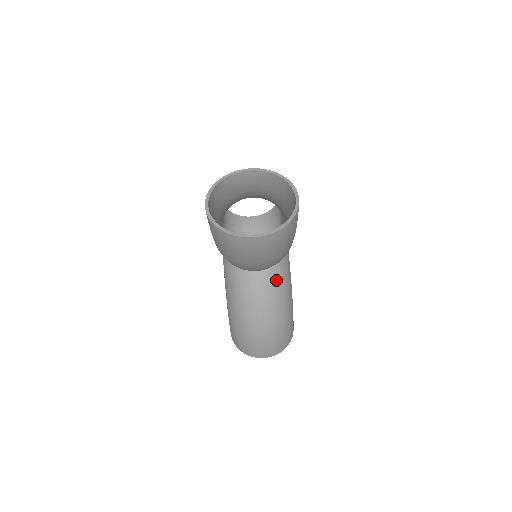
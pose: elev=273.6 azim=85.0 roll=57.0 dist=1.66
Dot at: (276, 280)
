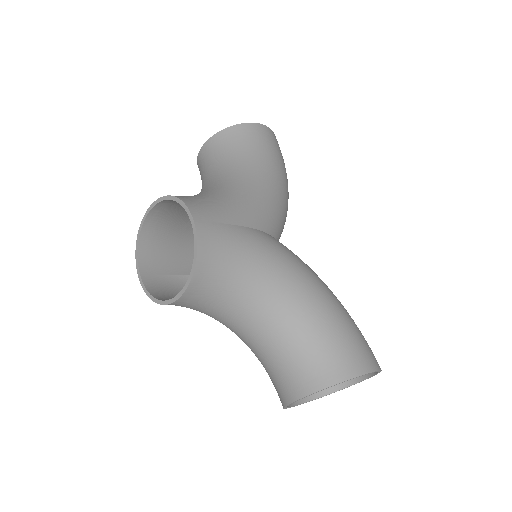
Dot at: occluded
